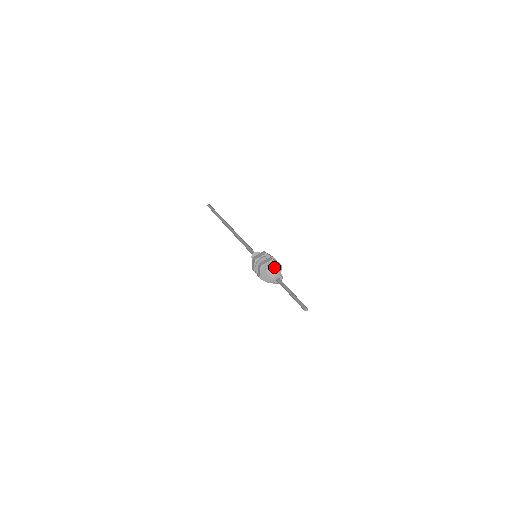
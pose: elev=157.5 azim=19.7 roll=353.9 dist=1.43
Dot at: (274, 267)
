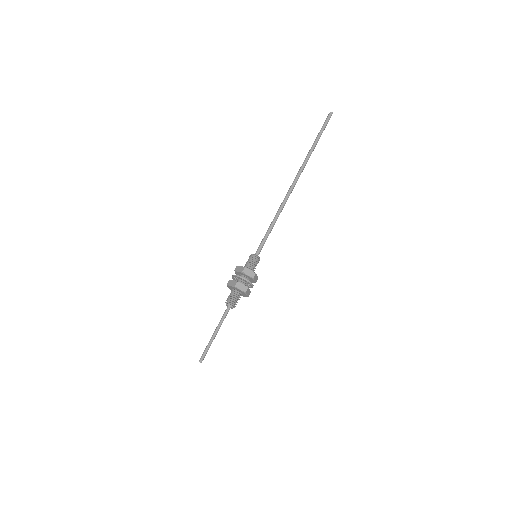
Dot at: (242, 293)
